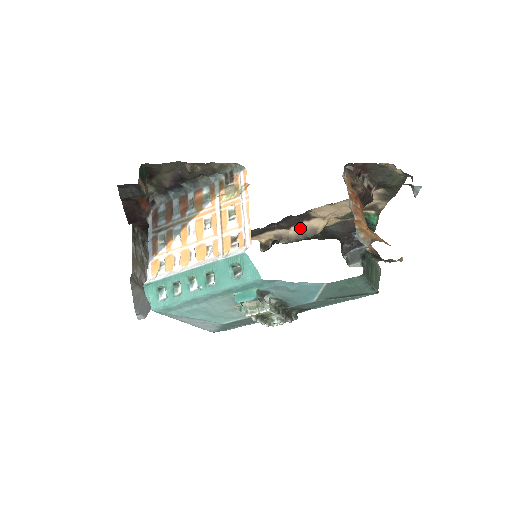
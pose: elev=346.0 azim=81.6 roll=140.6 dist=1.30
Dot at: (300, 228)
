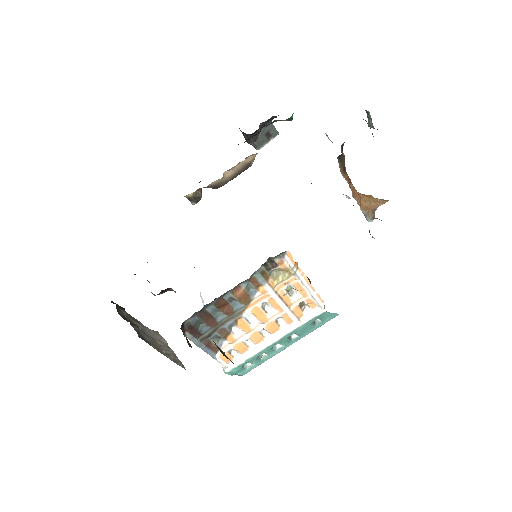
Dot at: (233, 170)
